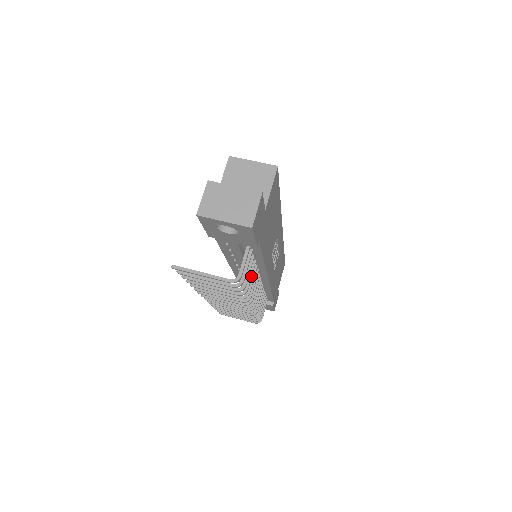
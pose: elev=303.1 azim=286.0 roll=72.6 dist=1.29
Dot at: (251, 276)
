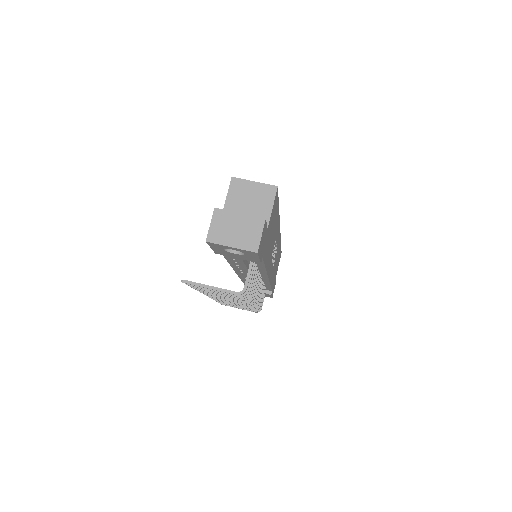
Dot at: (254, 282)
